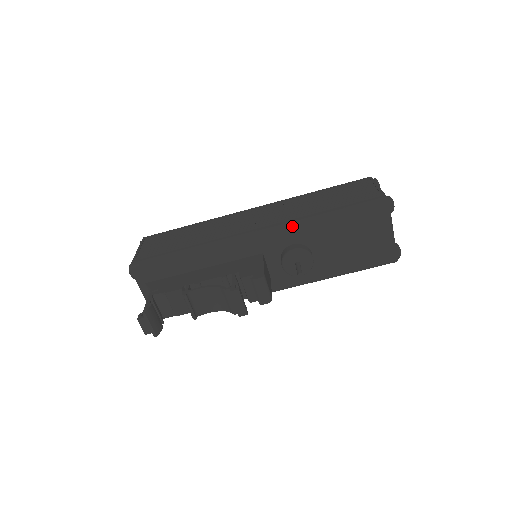
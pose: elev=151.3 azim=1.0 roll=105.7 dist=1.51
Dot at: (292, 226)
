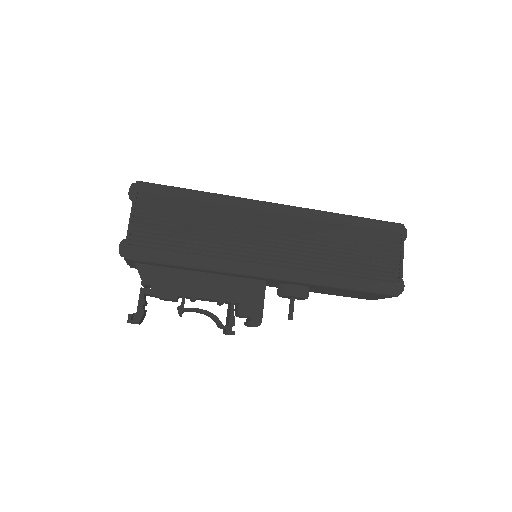
Dot at: (307, 281)
